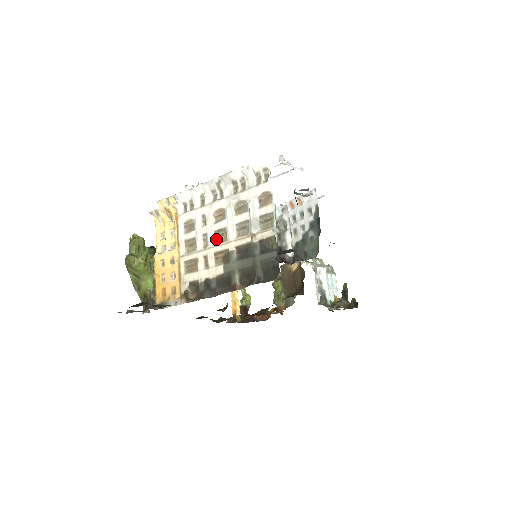
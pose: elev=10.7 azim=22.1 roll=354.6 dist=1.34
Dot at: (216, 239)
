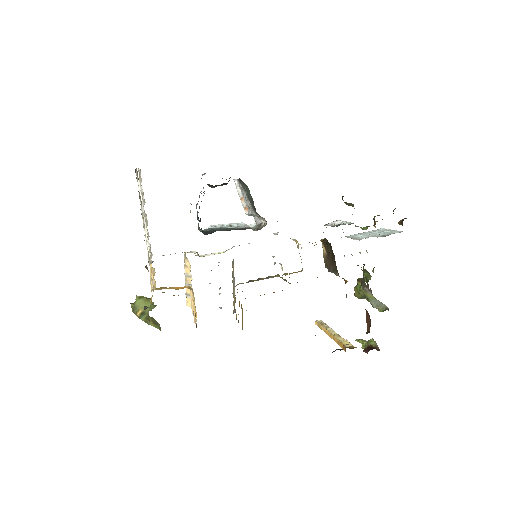
Dot at: (146, 226)
